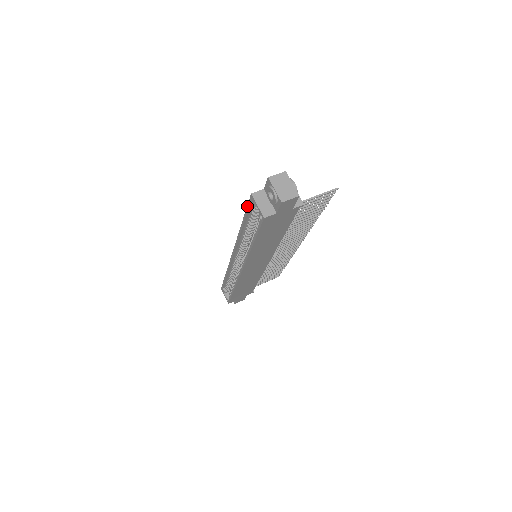
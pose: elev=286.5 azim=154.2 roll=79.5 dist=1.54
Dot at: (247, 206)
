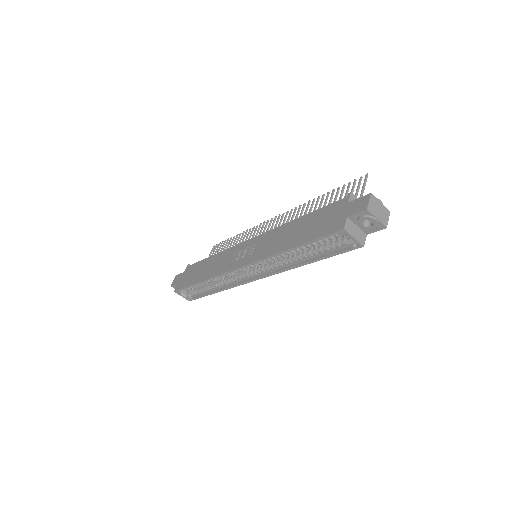
Dot at: (322, 237)
